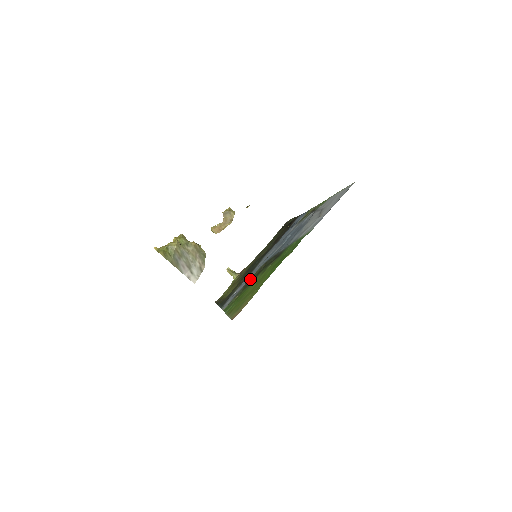
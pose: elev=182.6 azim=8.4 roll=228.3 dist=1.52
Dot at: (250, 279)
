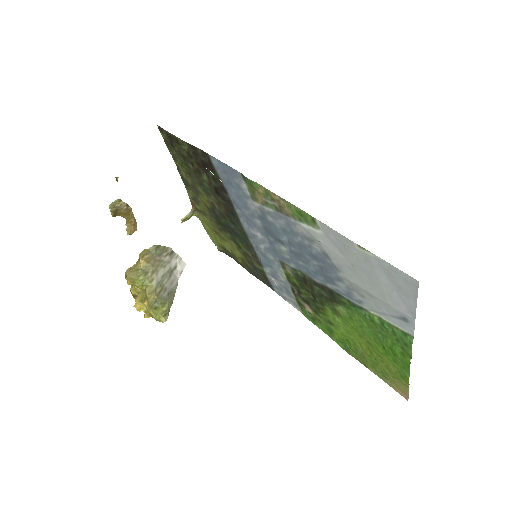
Dot at: (294, 287)
